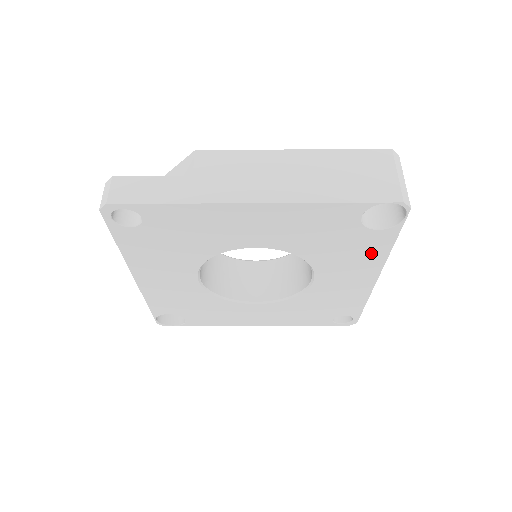
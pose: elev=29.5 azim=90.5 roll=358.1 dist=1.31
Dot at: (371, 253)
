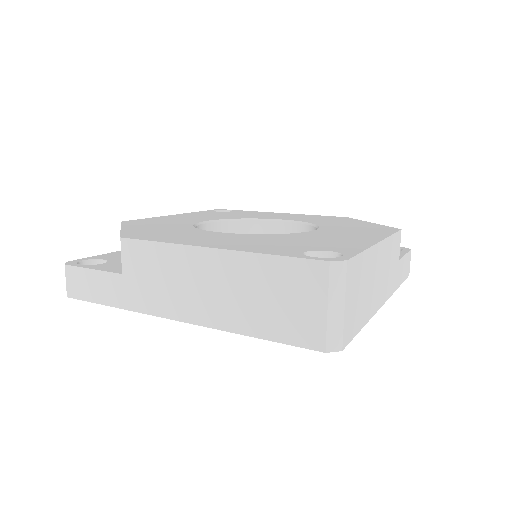
Dot at: occluded
